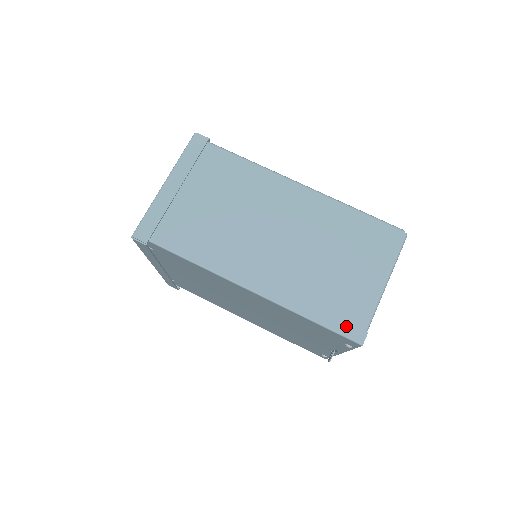
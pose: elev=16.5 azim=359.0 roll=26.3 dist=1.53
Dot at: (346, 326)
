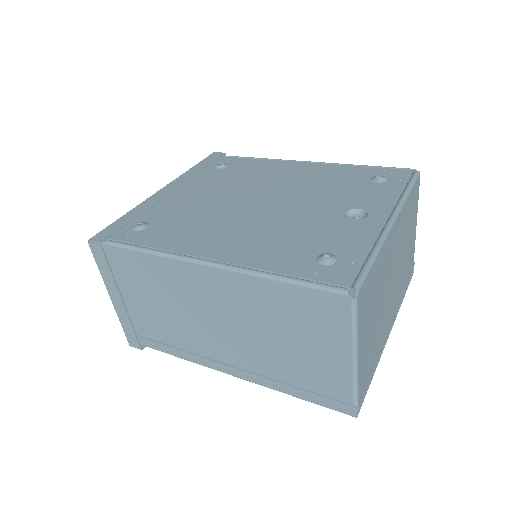
Dot at: (331, 403)
